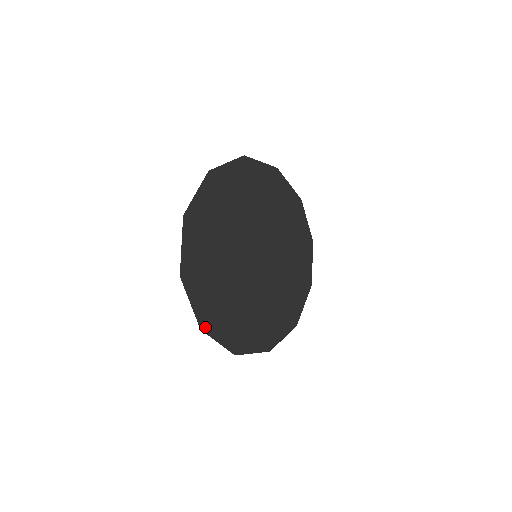
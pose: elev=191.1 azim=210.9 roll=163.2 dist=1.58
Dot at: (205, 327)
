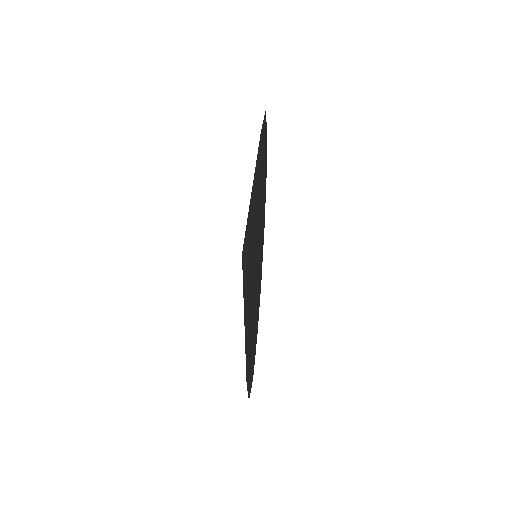
Dot at: (249, 393)
